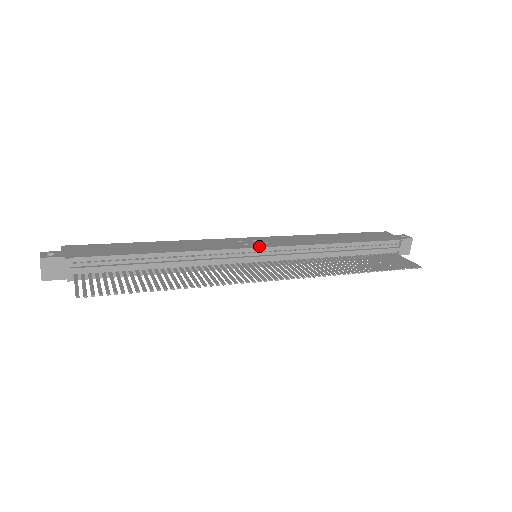
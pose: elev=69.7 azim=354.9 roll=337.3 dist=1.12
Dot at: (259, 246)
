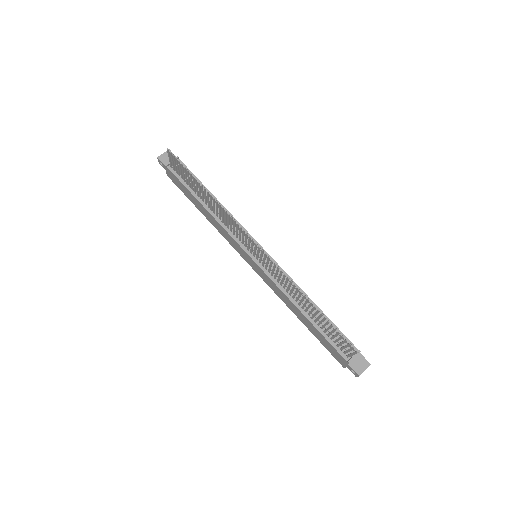
Dot at: (263, 249)
